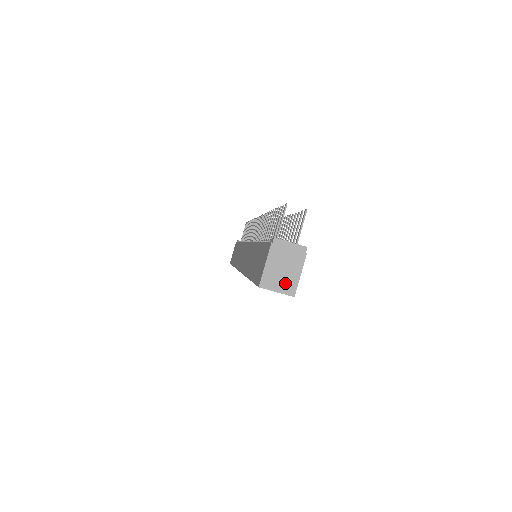
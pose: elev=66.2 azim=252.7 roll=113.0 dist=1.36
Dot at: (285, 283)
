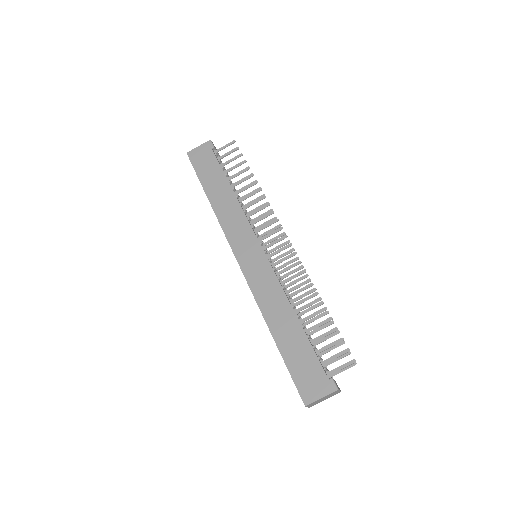
Dot at: (315, 404)
